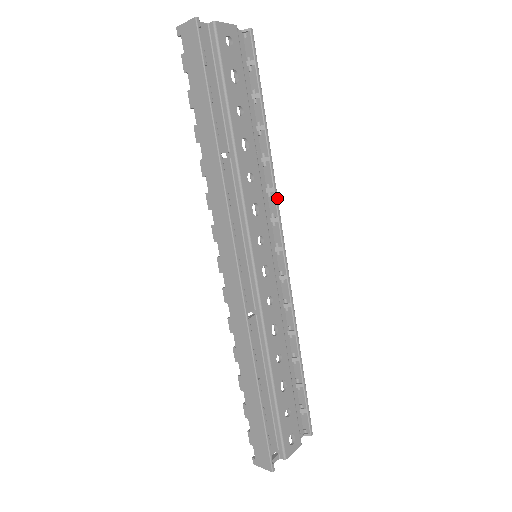
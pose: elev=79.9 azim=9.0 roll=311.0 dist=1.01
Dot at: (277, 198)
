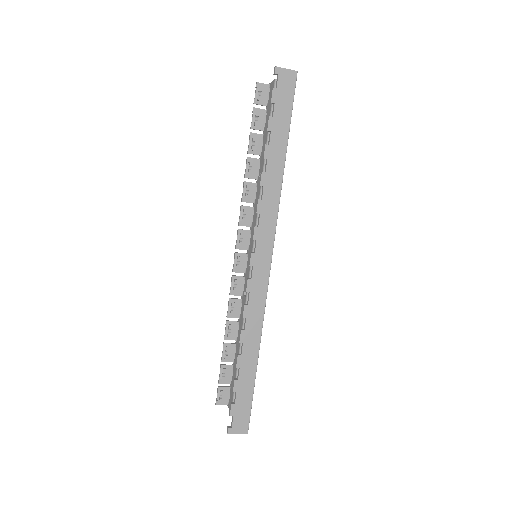
Dot at: occluded
